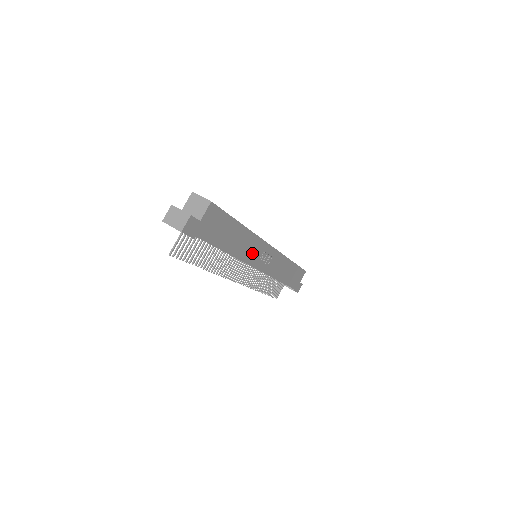
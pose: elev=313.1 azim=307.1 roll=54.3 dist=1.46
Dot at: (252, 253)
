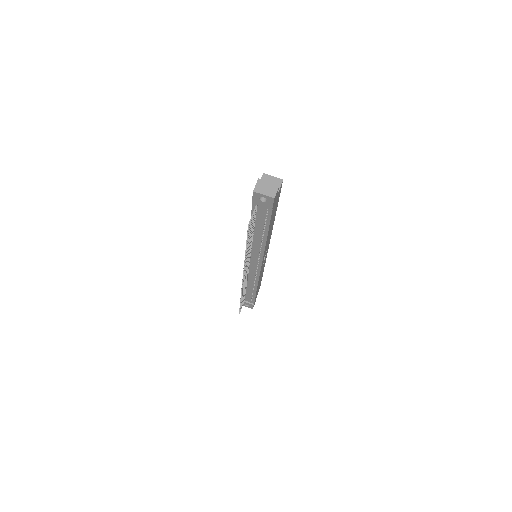
Dot at: occluded
